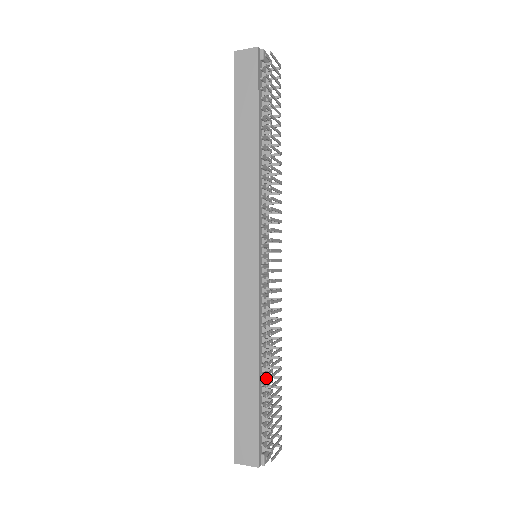
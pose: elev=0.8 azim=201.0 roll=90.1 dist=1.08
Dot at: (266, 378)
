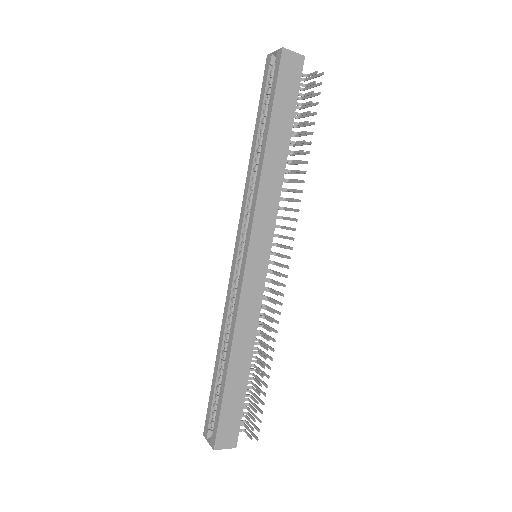
Dot at: occluded
